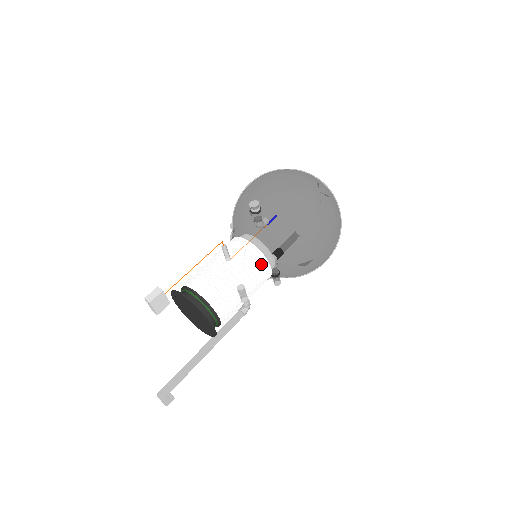
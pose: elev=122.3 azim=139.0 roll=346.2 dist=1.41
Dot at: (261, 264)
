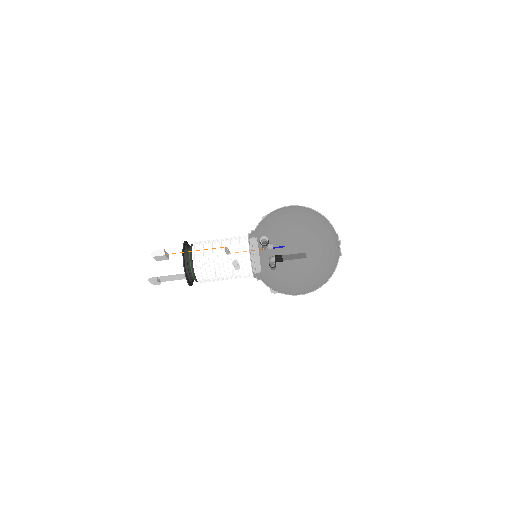
Dot at: (246, 271)
